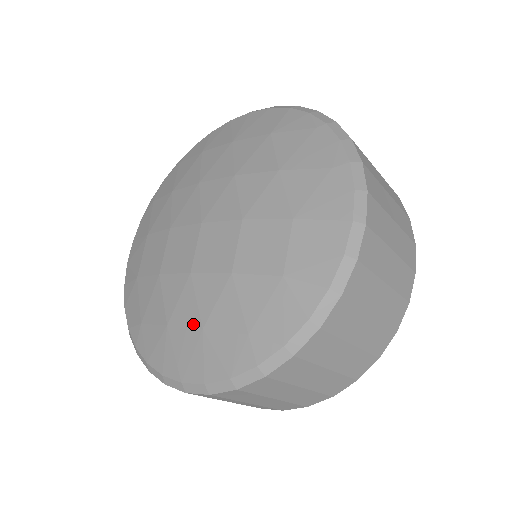
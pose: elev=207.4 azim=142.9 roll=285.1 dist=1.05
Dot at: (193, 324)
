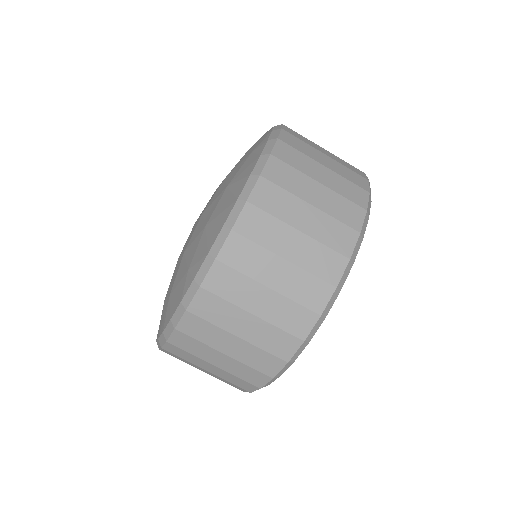
Dot at: (220, 197)
